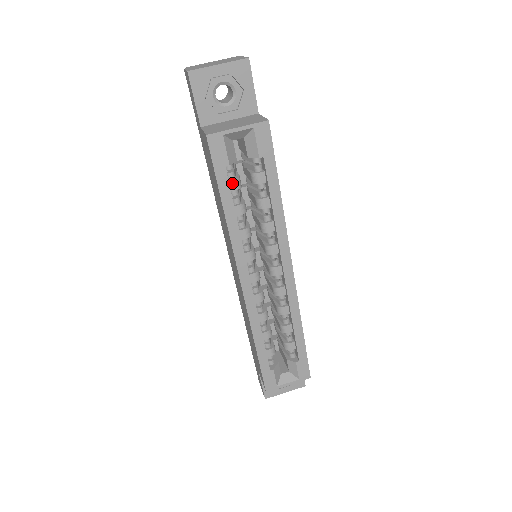
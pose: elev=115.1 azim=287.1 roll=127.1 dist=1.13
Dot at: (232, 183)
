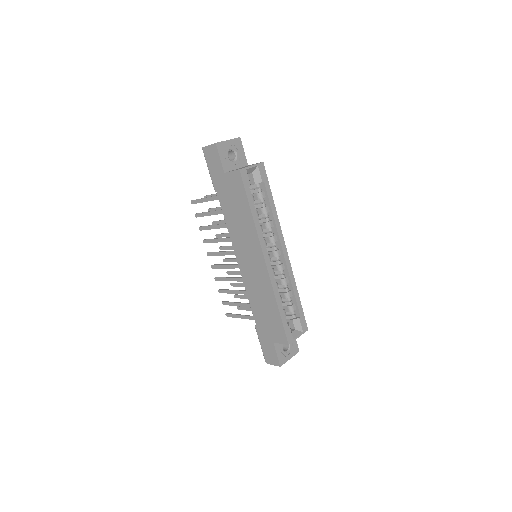
Dot at: (251, 198)
